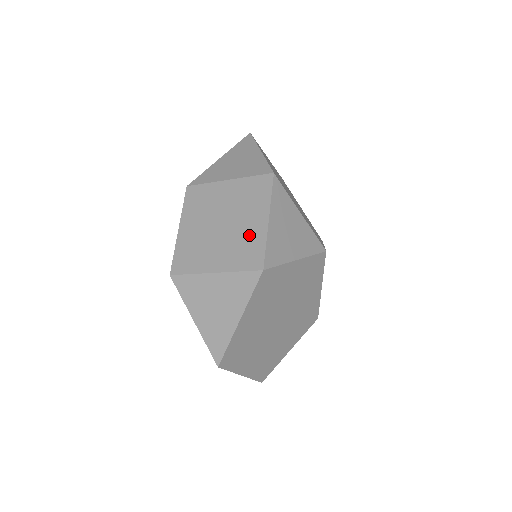
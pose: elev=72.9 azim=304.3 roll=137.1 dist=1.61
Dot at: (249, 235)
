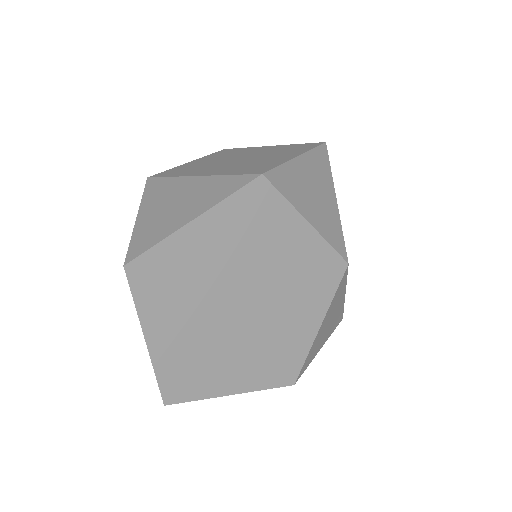
Dot at: (266, 161)
